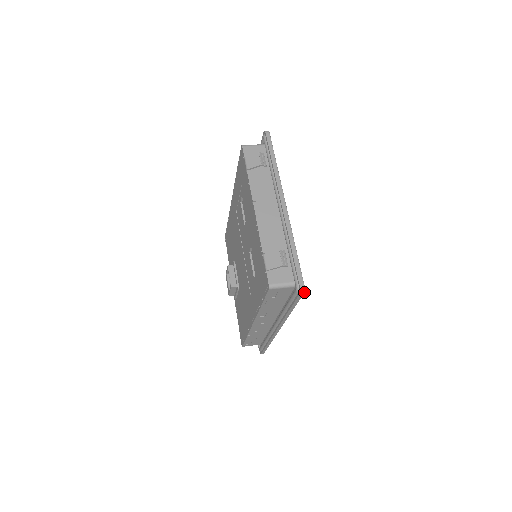
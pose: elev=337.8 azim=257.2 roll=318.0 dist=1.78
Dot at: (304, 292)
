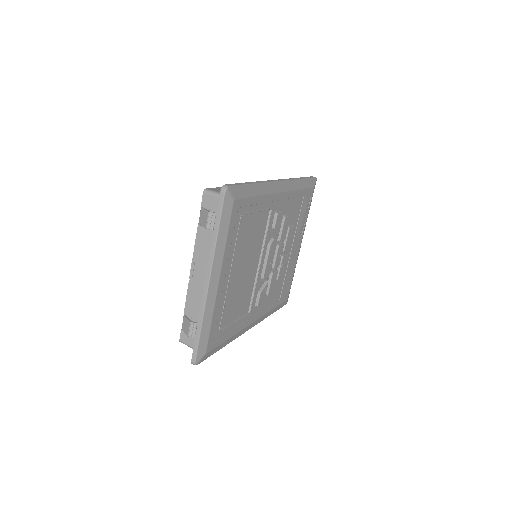
Dot at: occluded
